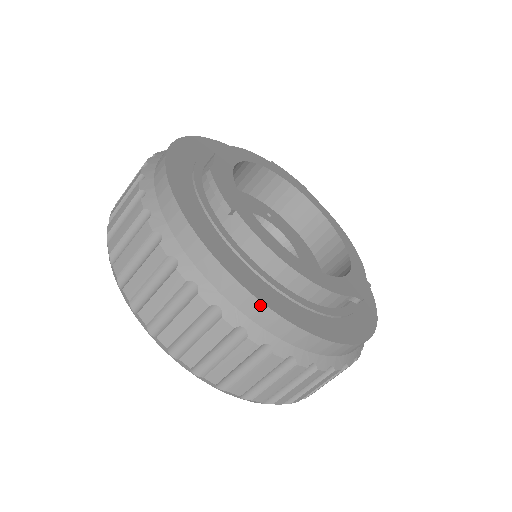
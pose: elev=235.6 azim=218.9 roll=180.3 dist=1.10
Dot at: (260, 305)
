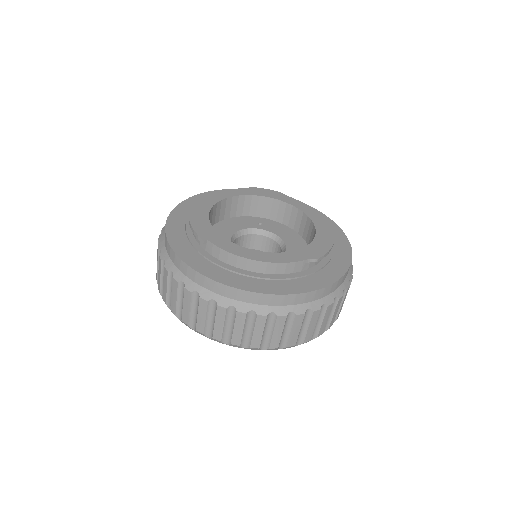
Dot at: (234, 290)
